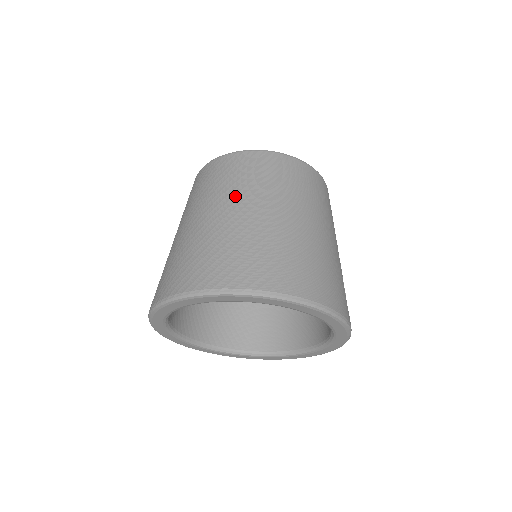
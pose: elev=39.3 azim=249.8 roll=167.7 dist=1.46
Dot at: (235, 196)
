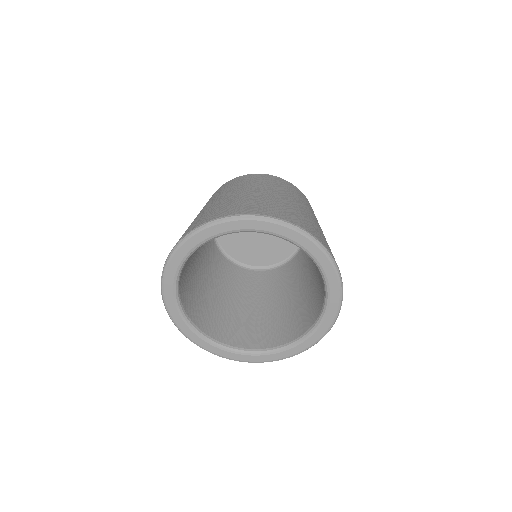
Dot at: (258, 186)
